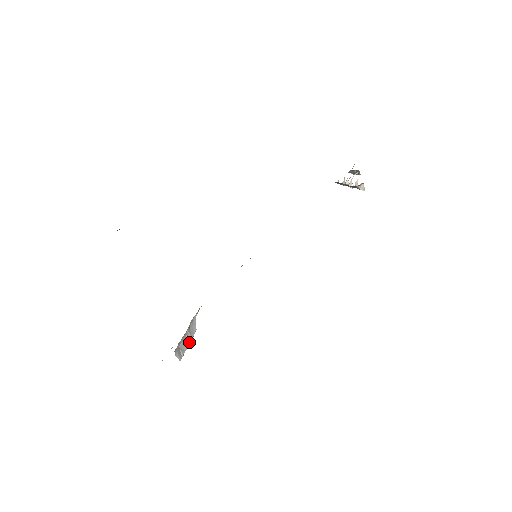
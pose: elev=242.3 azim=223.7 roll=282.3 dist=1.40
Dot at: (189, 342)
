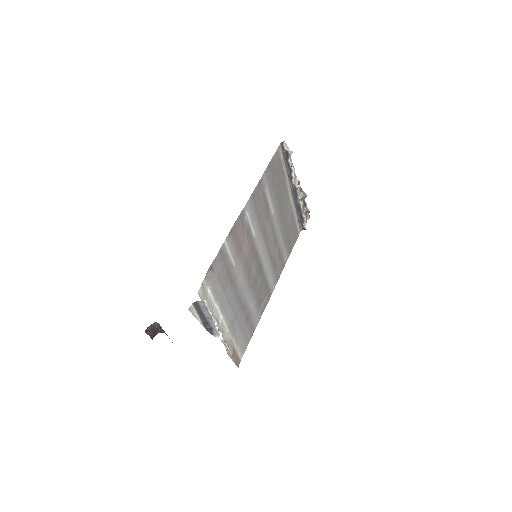
Dot at: (219, 331)
